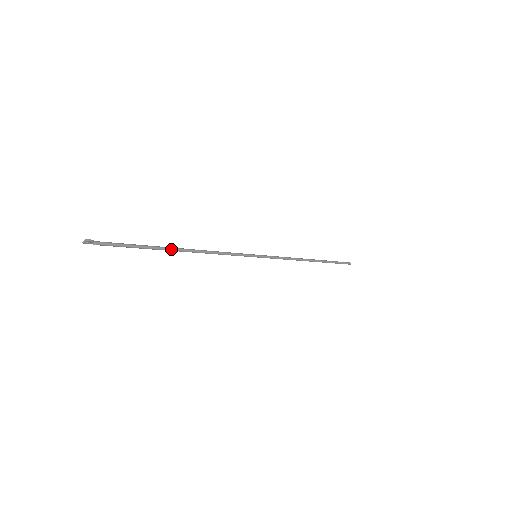
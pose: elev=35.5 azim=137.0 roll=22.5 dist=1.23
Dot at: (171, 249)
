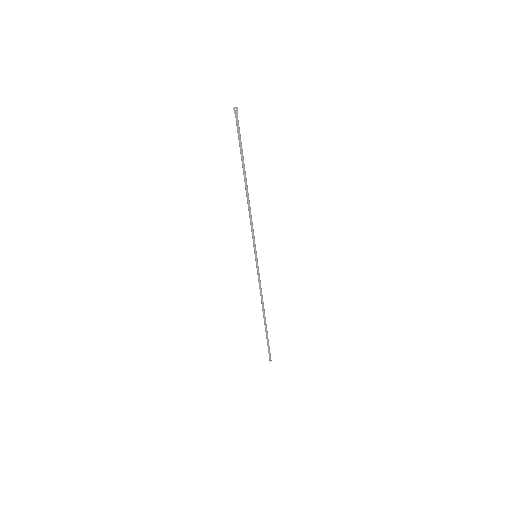
Dot at: occluded
